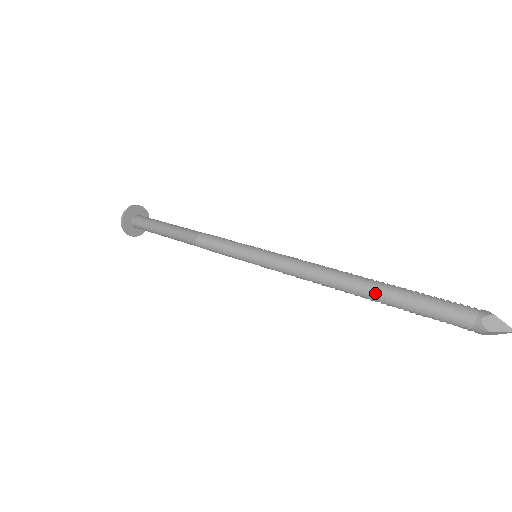
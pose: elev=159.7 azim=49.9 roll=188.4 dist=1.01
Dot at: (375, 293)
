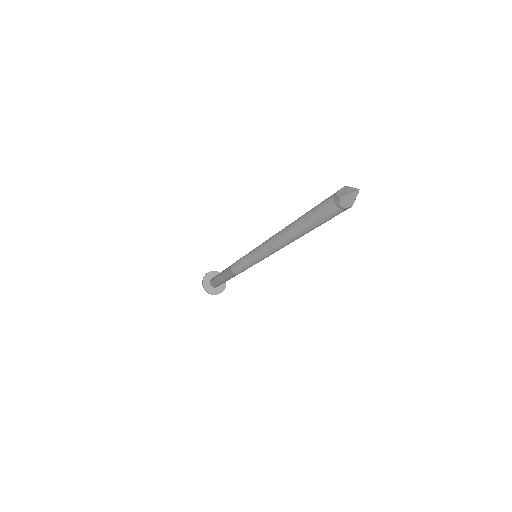
Dot at: (294, 224)
